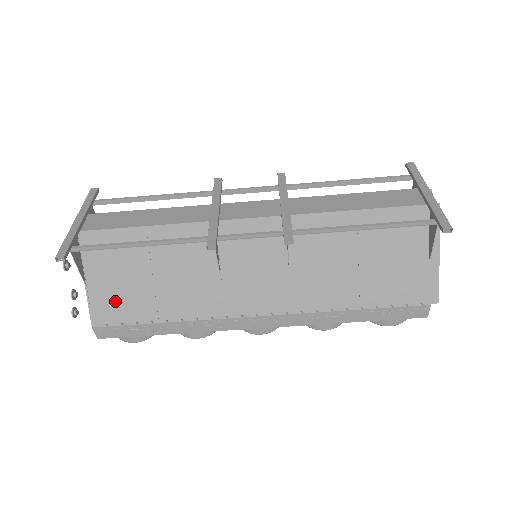
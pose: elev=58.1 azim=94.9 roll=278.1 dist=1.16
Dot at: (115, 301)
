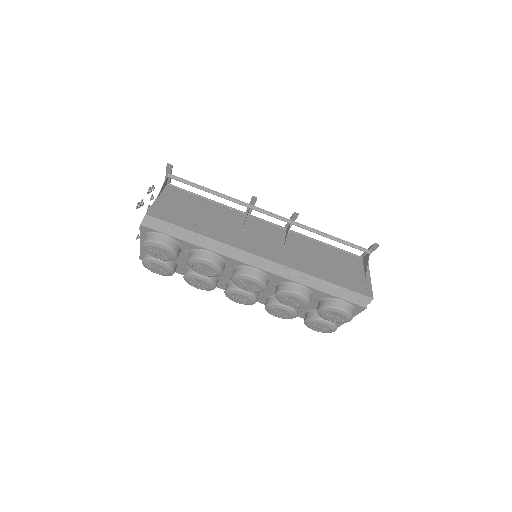
Dot at: (170, 212)
